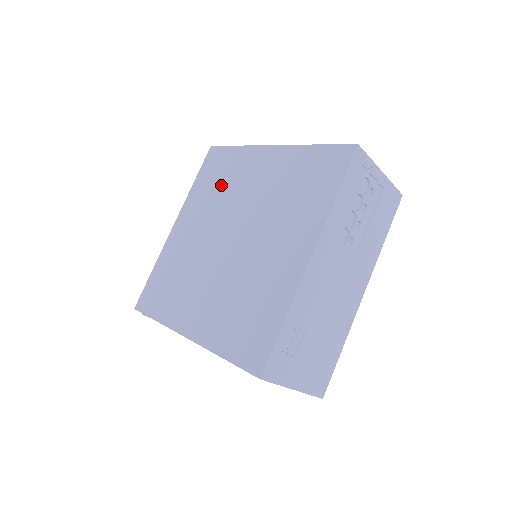
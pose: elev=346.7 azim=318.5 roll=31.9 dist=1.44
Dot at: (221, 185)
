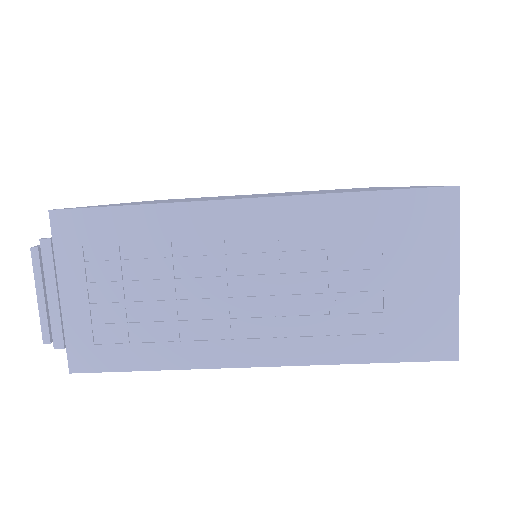
Dot at: occluded
